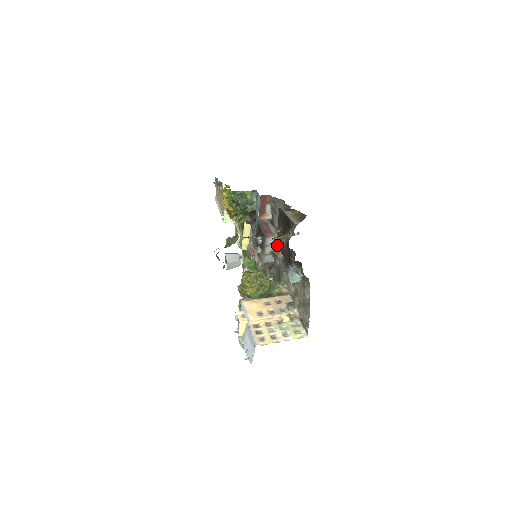
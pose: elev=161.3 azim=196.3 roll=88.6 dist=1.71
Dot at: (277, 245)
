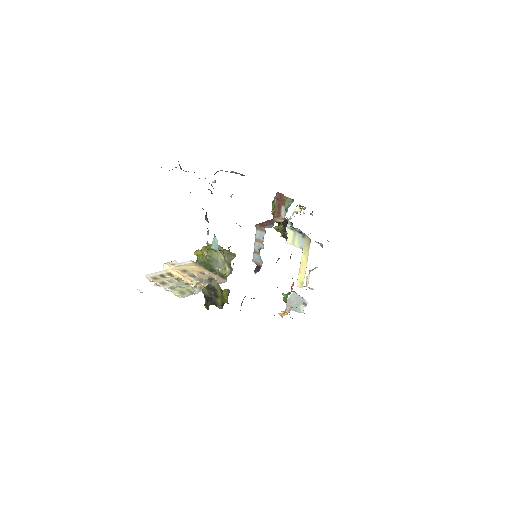
Dot at: occluded
